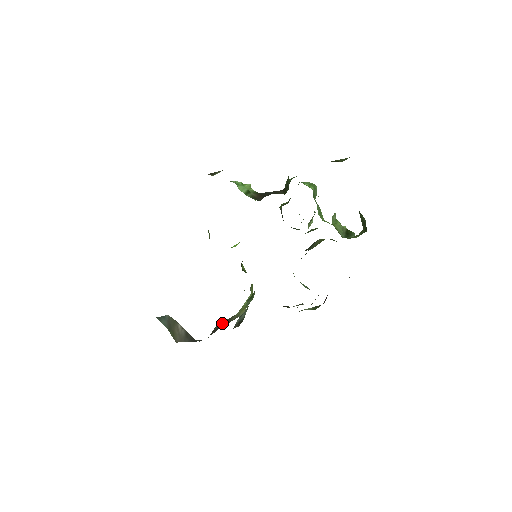
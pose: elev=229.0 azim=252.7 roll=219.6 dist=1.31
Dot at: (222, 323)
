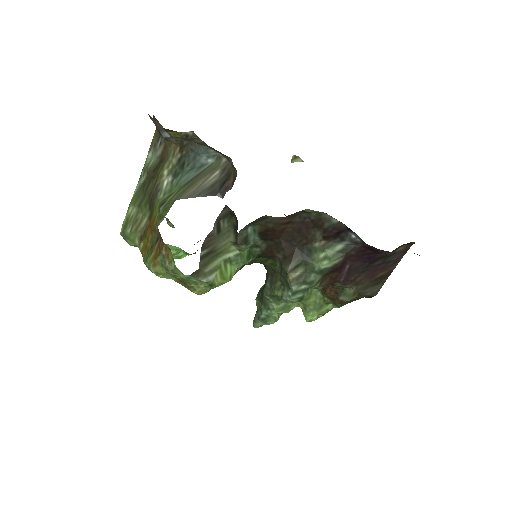
Dot at: (223, 233)
